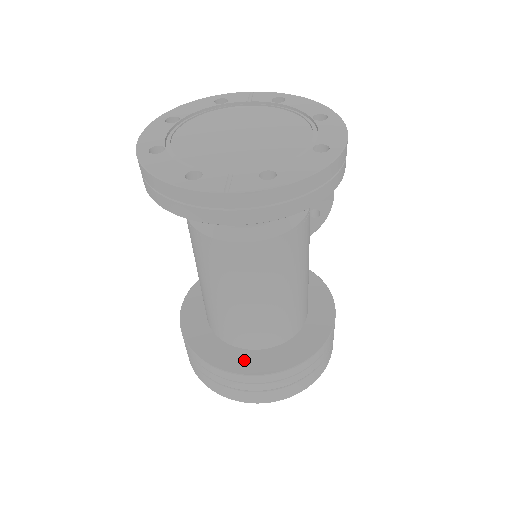
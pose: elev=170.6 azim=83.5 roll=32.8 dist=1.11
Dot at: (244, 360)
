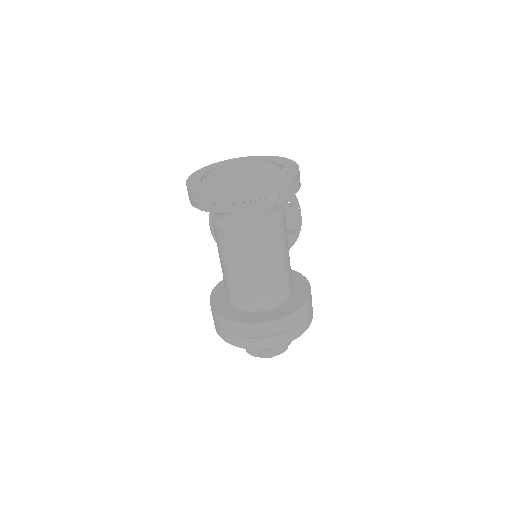
Dot at: (255, 317)
